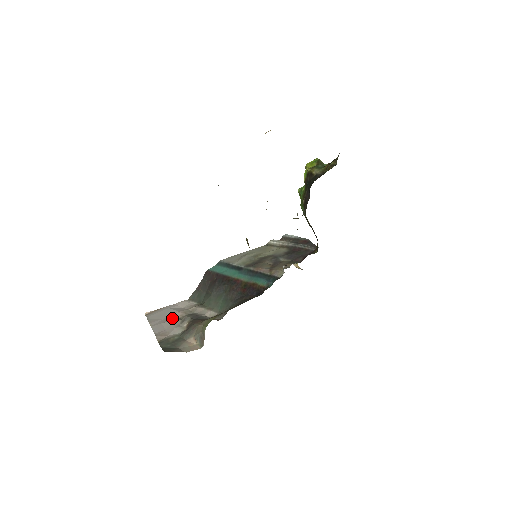
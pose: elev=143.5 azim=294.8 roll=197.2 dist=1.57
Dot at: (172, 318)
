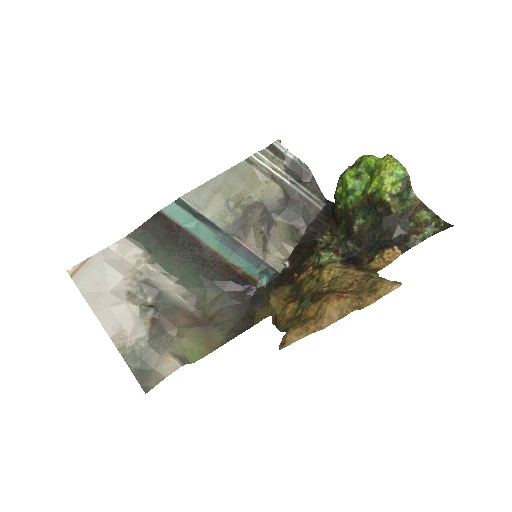
Dot at: (120, 293)
